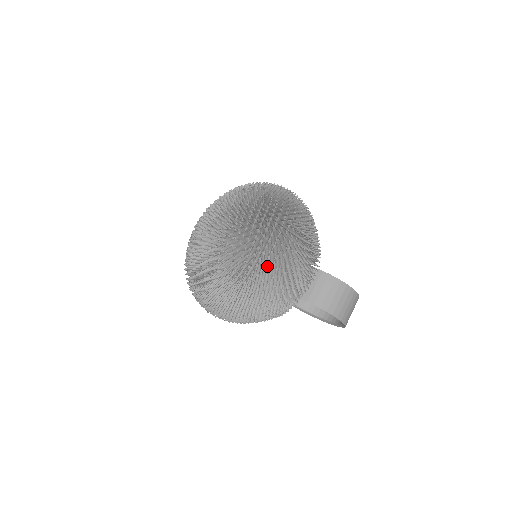
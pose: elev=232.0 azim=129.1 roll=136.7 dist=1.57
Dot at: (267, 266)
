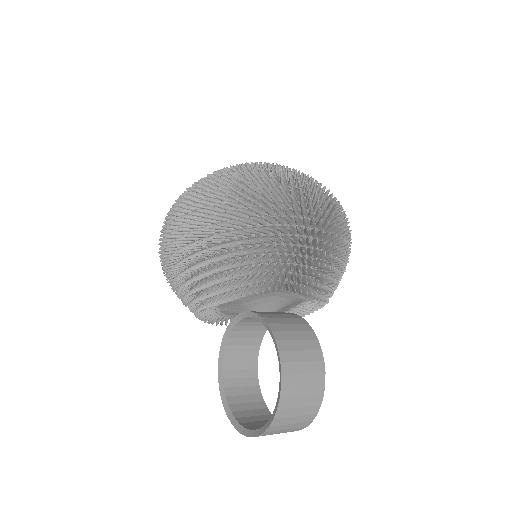
Dot at: (286, 197)
